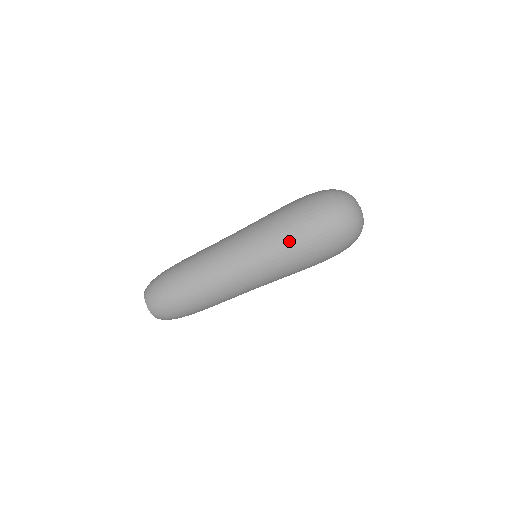
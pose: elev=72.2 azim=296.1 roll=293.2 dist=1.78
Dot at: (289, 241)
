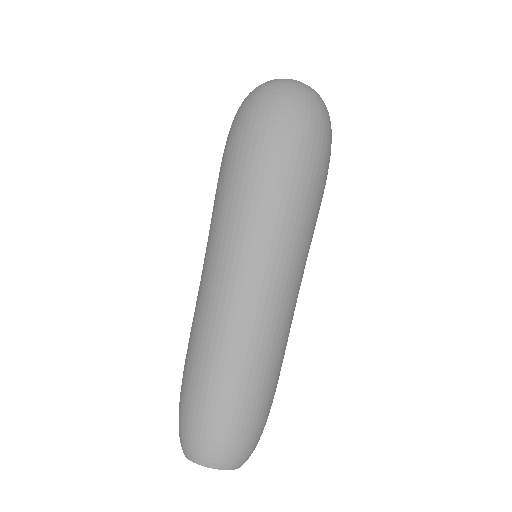
Dot at: (229, 178)
